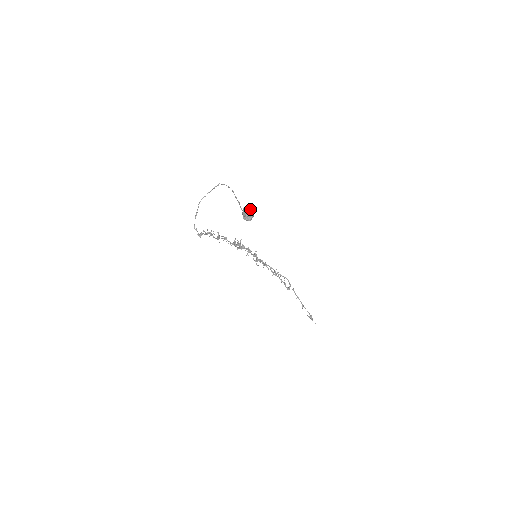
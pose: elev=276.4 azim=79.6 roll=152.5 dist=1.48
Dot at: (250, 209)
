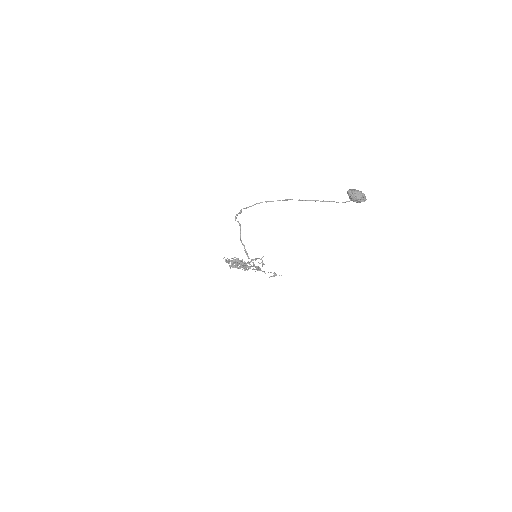
Dot at: (358, 190)
